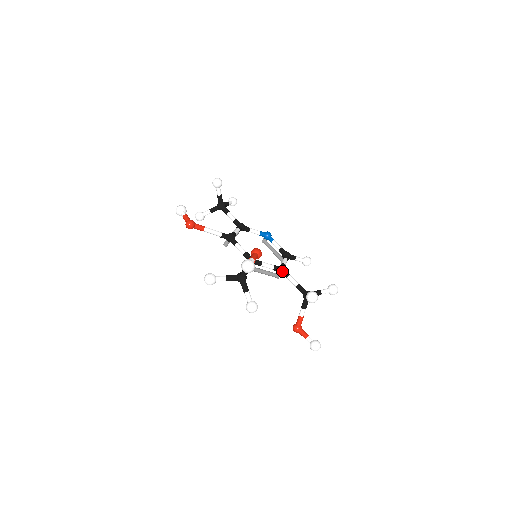
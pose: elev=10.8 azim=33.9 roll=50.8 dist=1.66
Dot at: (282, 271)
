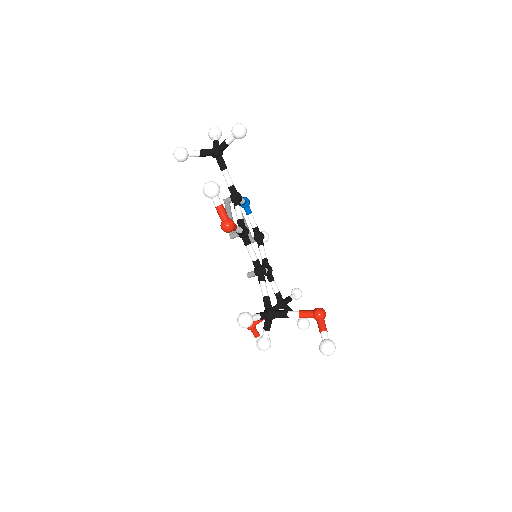
Dot at: (270, 274)
